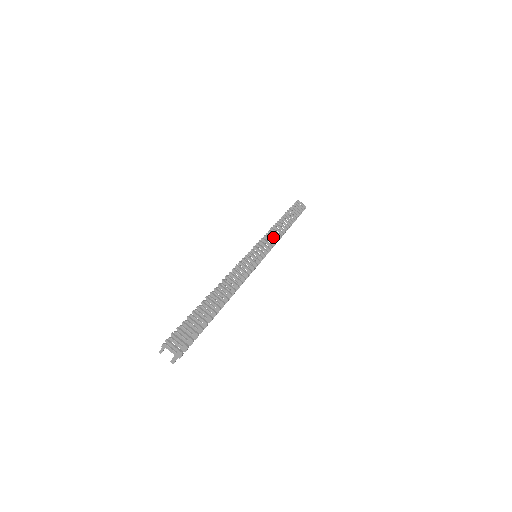
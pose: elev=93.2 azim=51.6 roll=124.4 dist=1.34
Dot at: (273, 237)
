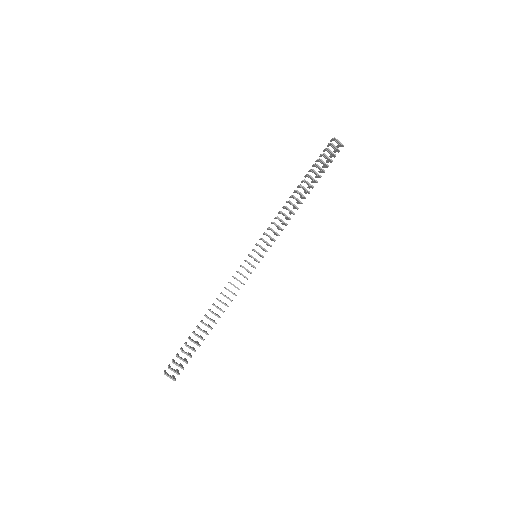
Dot at: (279, 226)
